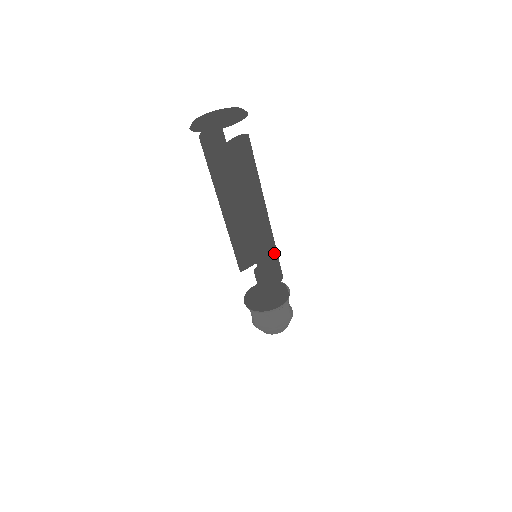
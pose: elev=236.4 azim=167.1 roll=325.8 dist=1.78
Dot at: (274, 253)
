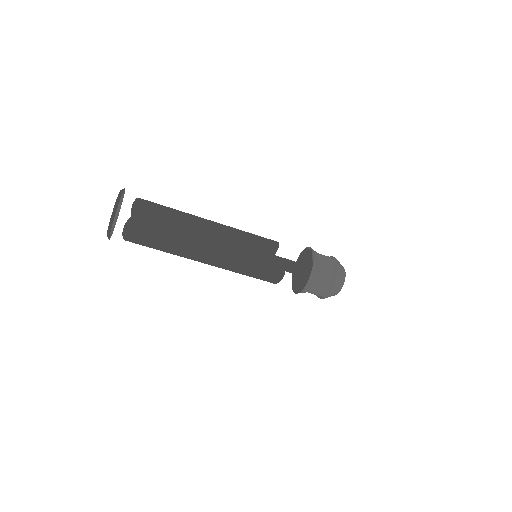
Dot at: (252, 259)
